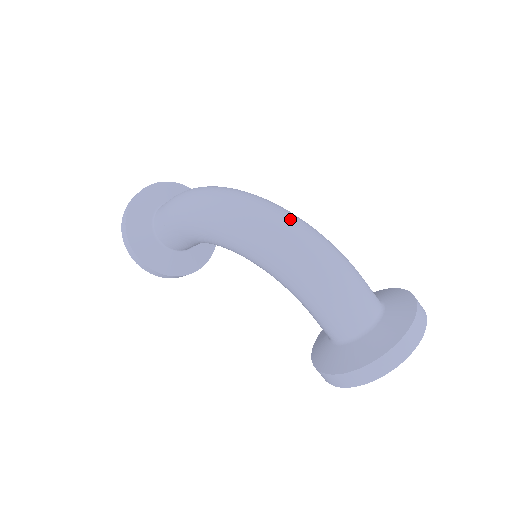
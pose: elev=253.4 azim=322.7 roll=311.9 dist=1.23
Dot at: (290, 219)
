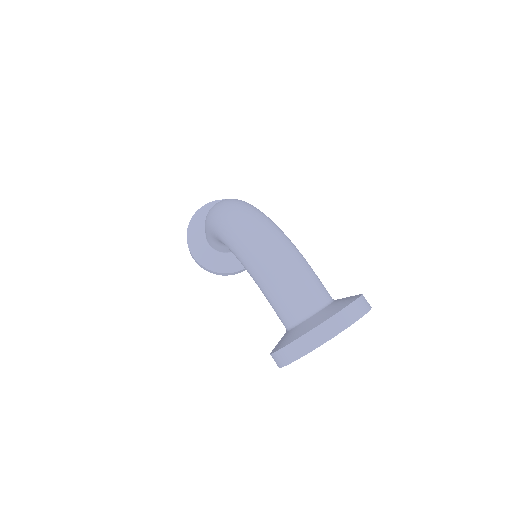
Dot at: (257, 221)
